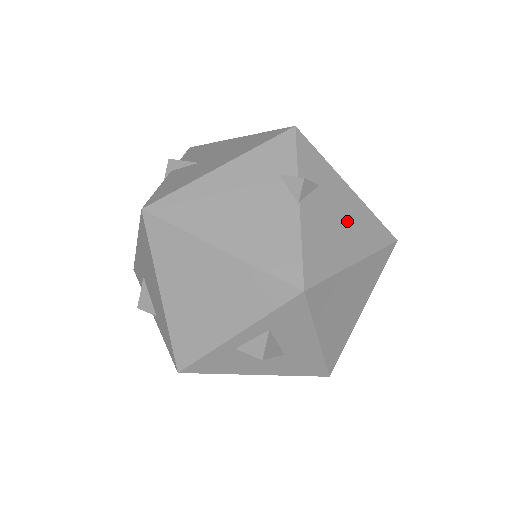
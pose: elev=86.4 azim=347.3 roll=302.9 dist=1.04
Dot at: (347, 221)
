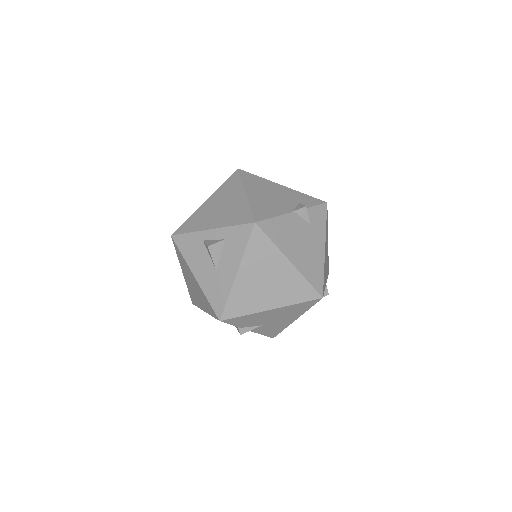
Dot at: (306, 250)
